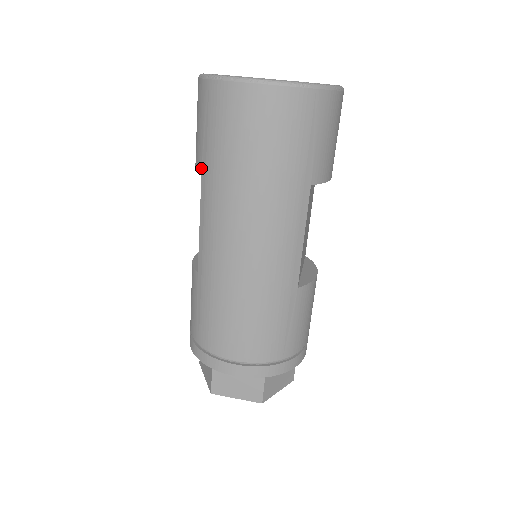
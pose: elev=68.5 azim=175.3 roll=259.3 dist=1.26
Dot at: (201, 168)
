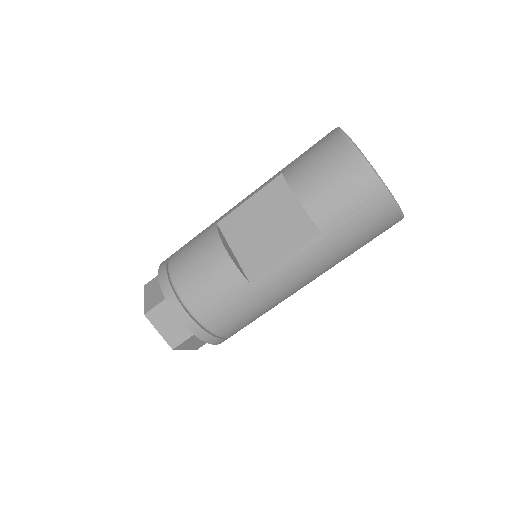
Dot at: (323, 229)
